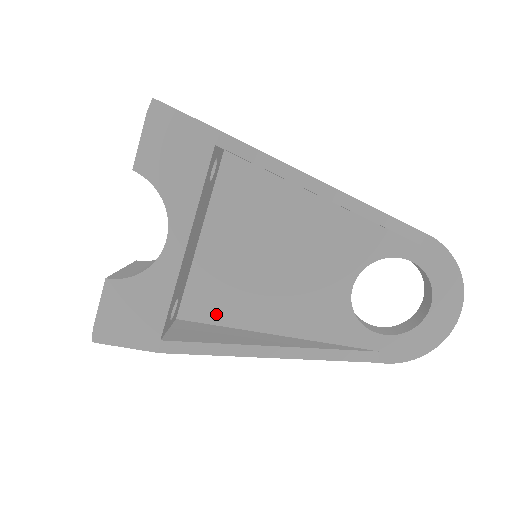
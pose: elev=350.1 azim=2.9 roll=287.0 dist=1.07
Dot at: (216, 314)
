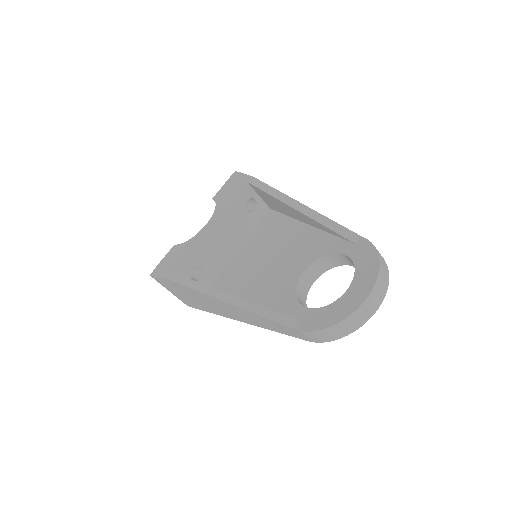
Dot at: occluded
